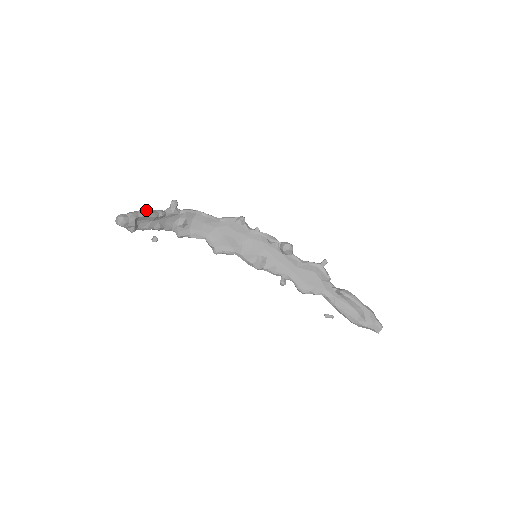
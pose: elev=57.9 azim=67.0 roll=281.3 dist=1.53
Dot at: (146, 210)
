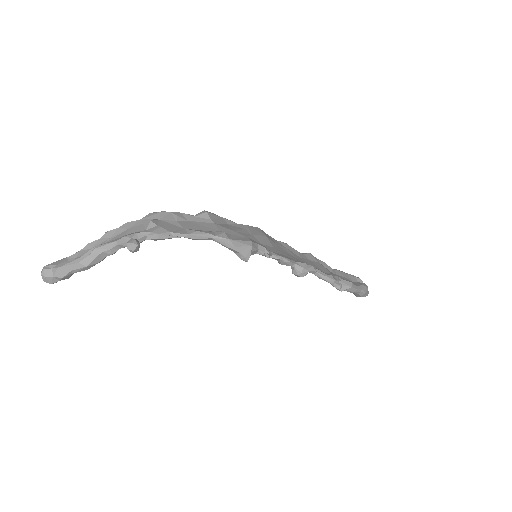
Dot at: (84, 268)
